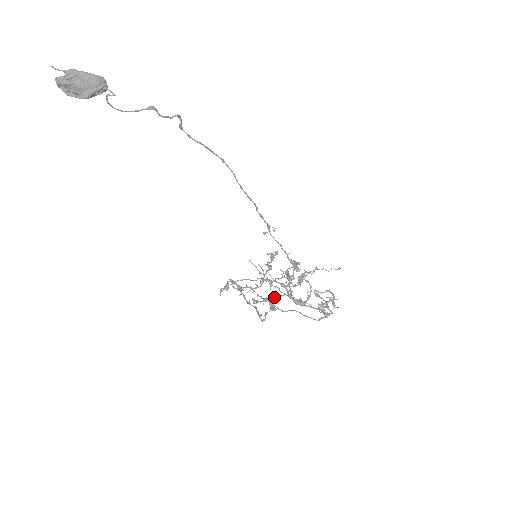
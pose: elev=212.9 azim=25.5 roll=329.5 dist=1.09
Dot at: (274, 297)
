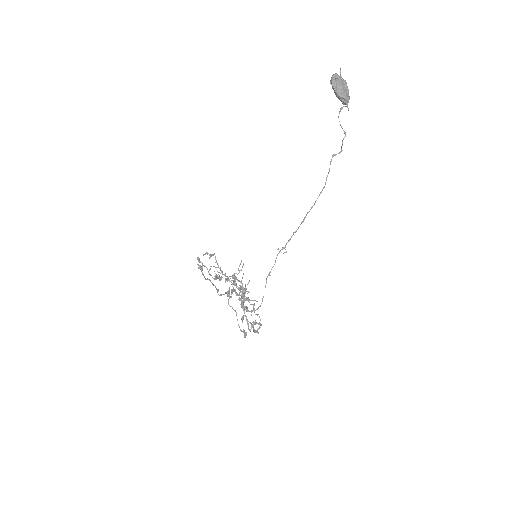
Dot at: occluded
